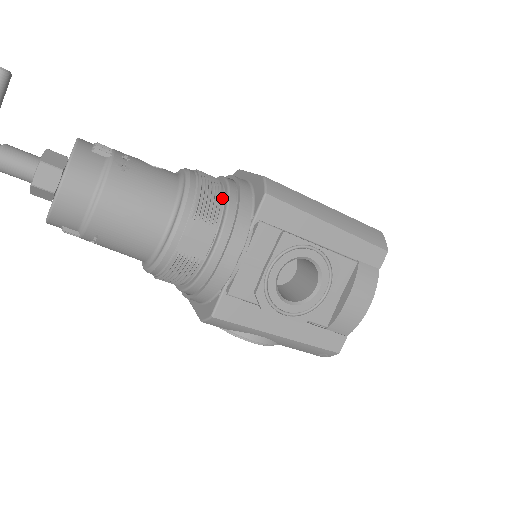
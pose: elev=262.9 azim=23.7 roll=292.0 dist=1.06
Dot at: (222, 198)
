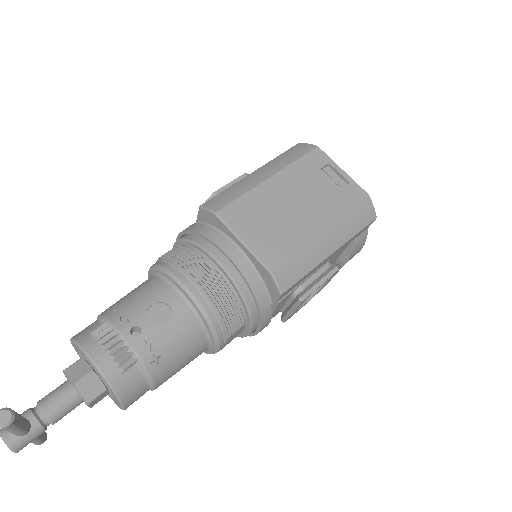
Dot at: (238, 302)
